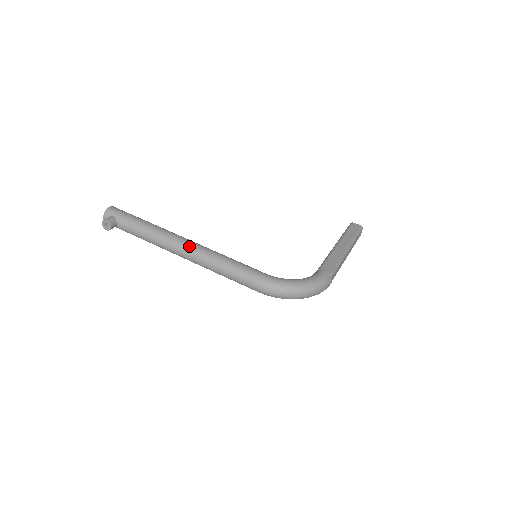
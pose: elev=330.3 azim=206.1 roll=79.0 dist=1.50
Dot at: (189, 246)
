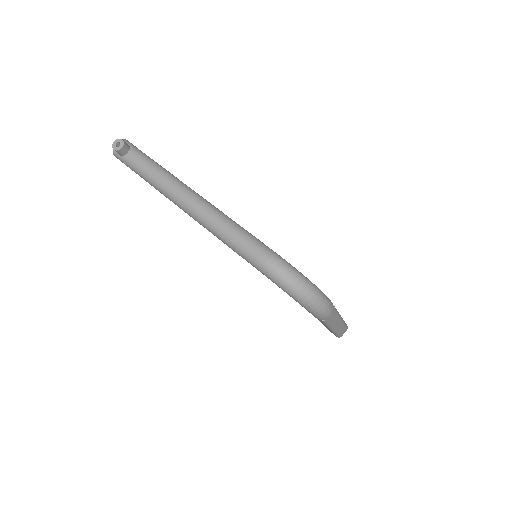
Dot at: (200, 196)
